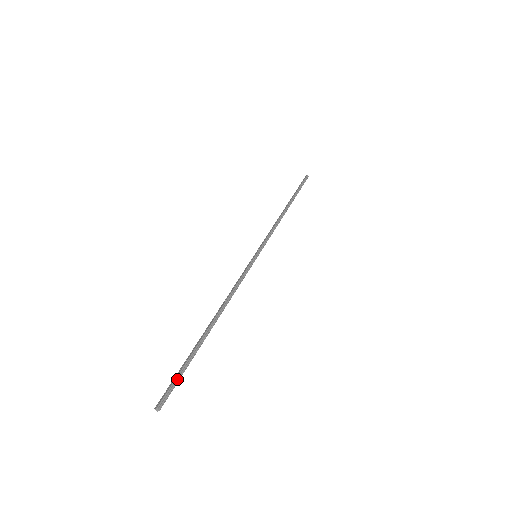
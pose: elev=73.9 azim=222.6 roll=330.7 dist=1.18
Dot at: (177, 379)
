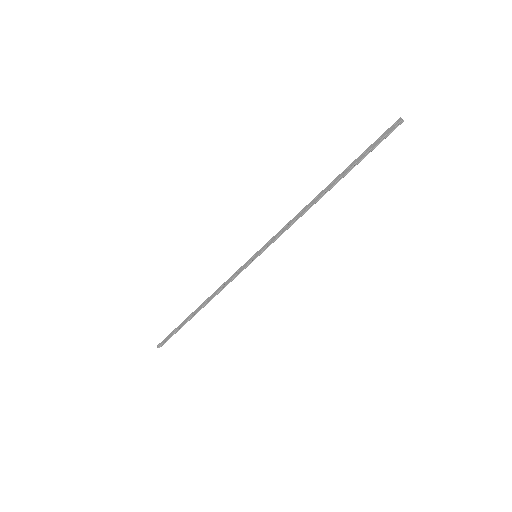
Dot at: (170, 337)
